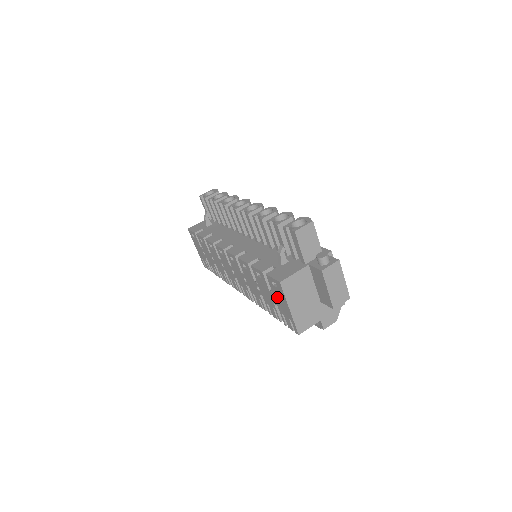
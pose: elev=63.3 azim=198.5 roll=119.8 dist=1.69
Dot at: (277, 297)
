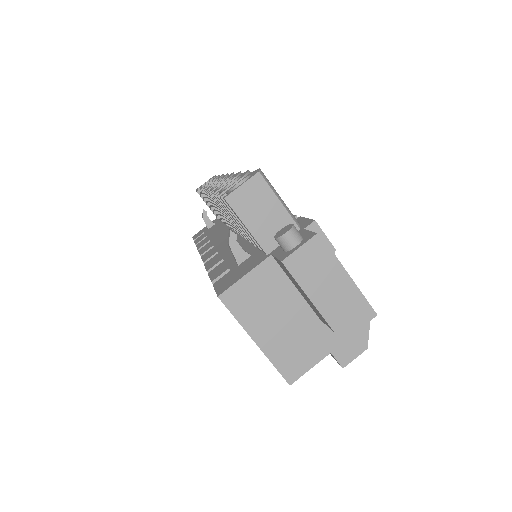
Dot at: occluded
